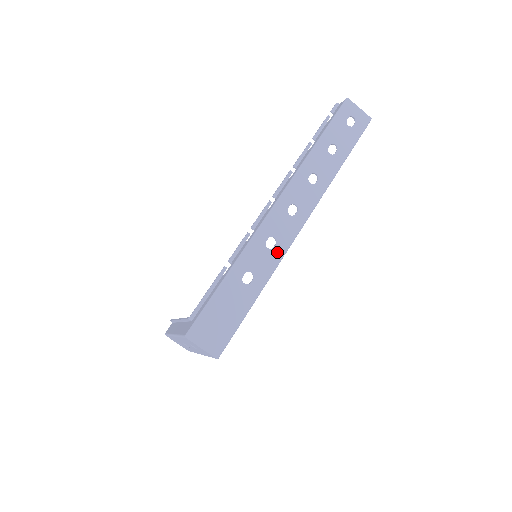
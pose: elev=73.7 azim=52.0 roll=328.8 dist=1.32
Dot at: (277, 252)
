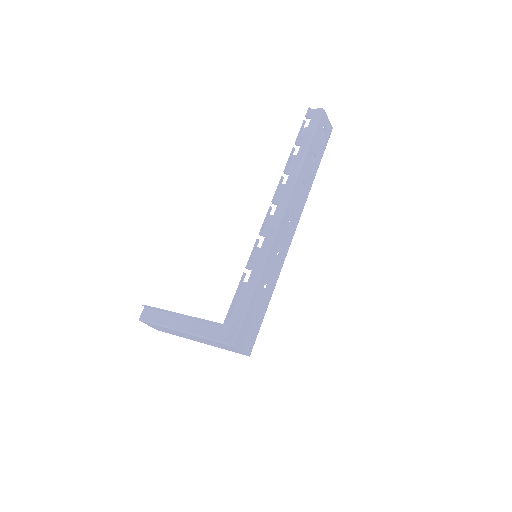
Dot at: (282, 257)
